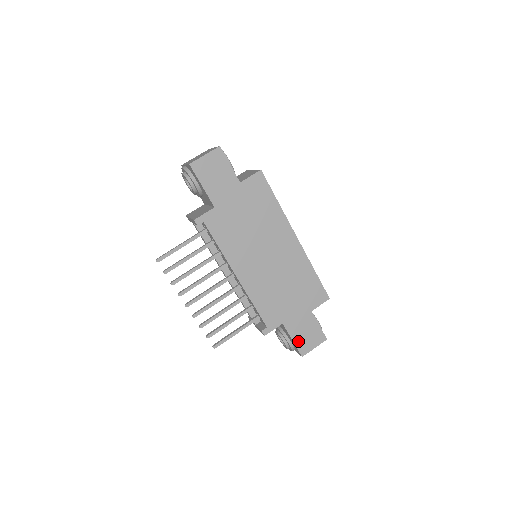
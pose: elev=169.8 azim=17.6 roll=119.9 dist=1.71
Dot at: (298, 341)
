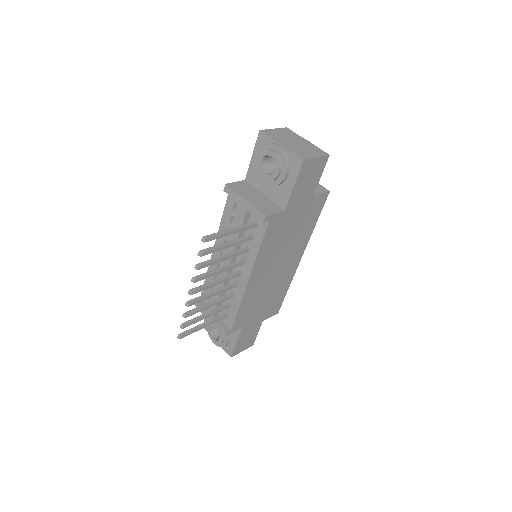
Dot at: (238, 344)
